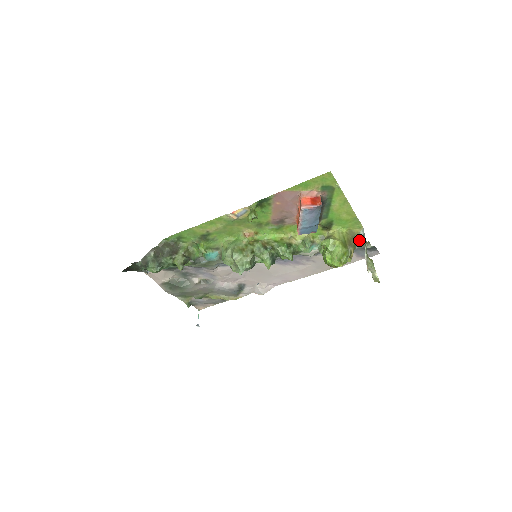
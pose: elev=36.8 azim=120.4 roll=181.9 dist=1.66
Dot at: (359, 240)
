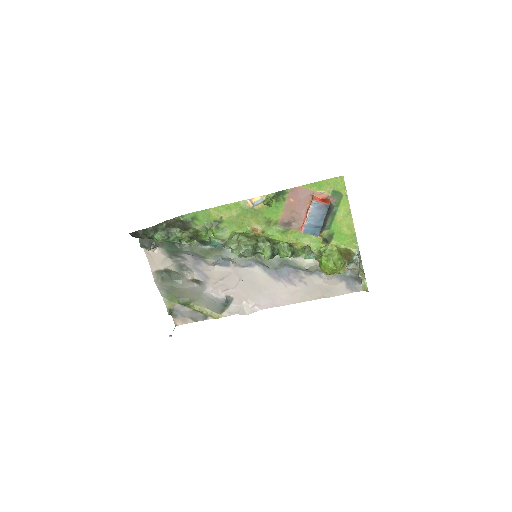
Dot at: (353, 257)
